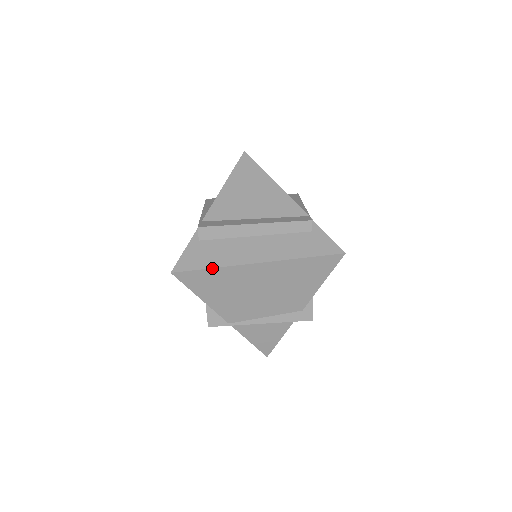
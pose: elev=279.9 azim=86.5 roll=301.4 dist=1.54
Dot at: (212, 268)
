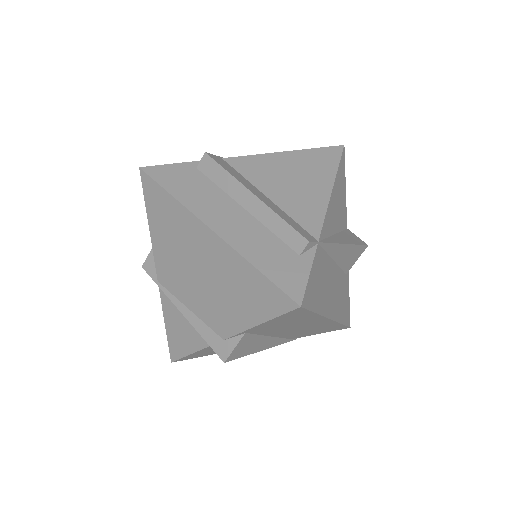
Dot at: (171, 194)
